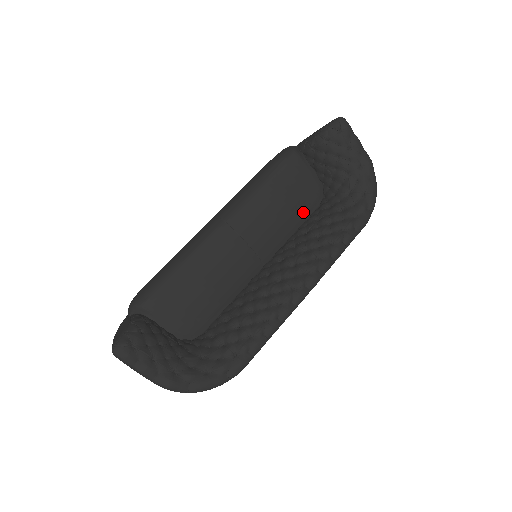
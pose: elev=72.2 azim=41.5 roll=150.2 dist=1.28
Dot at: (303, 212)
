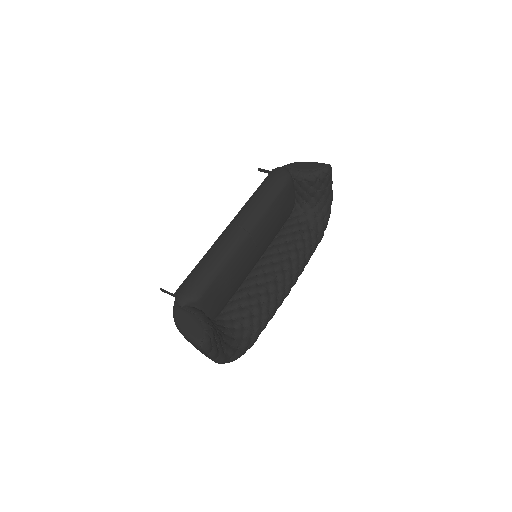
Dot at: (283, 222)
